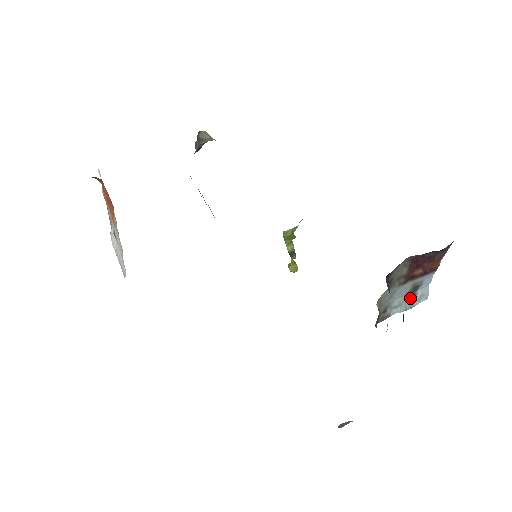
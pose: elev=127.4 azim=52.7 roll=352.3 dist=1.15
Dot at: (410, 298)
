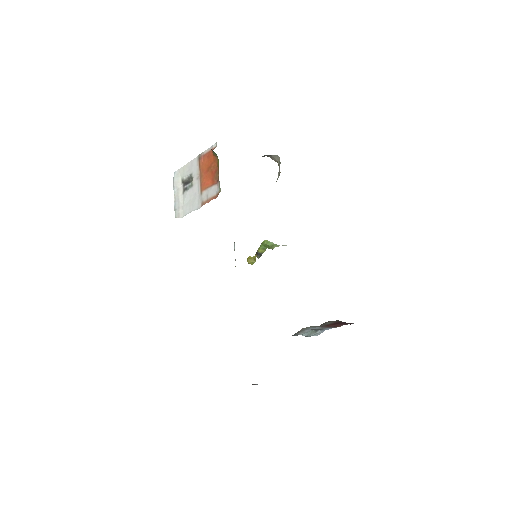
Dot at: (313, 332)
